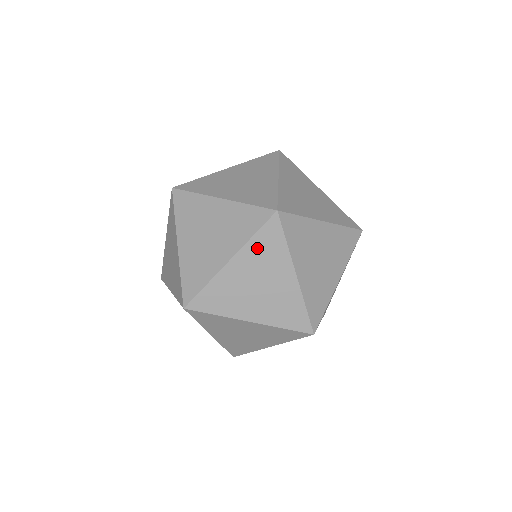
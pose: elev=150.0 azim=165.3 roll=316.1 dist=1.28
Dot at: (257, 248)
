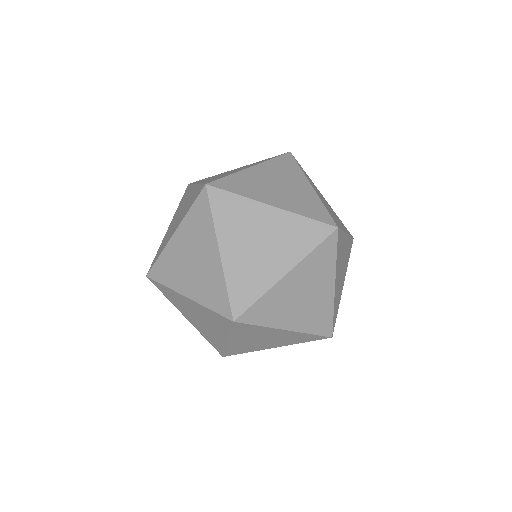
Dot at: (209, 313)
